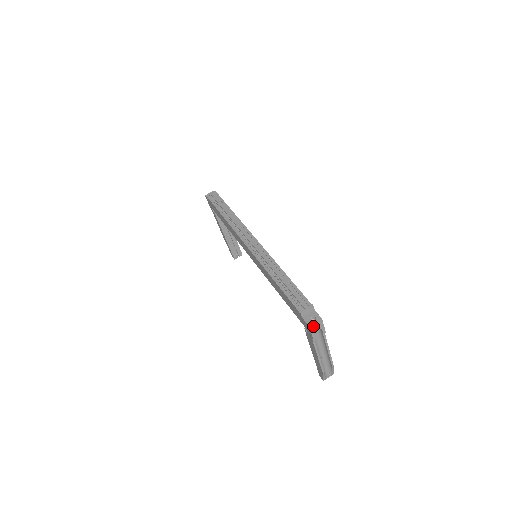
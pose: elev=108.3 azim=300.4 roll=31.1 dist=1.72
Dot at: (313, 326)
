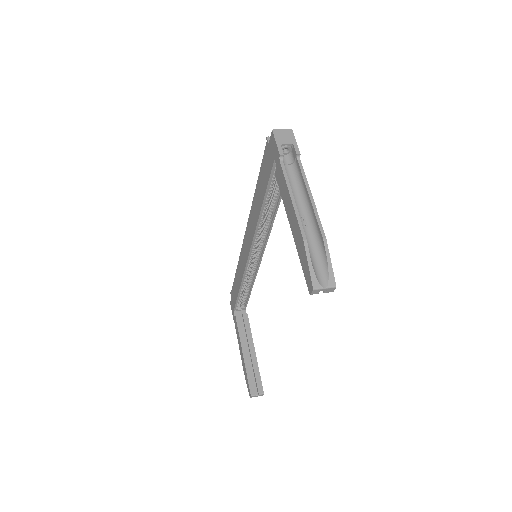
Dot at: (278, 133)
